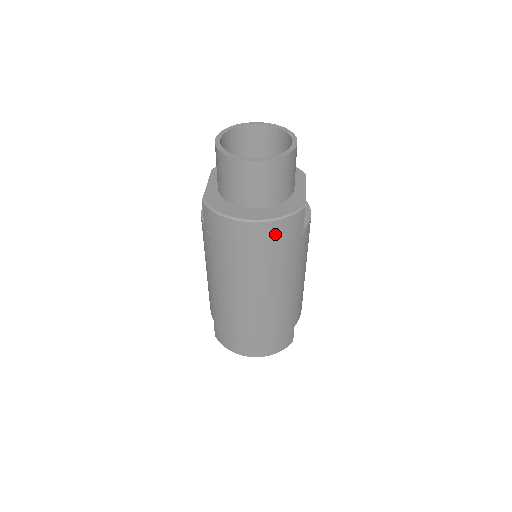
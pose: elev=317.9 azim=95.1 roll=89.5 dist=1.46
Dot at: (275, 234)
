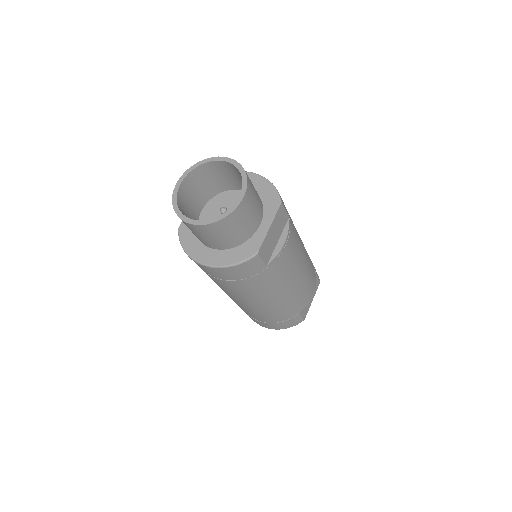
Dot at: (231, 274)
